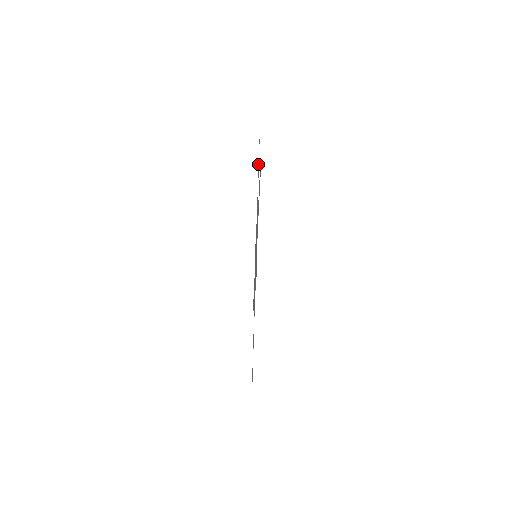
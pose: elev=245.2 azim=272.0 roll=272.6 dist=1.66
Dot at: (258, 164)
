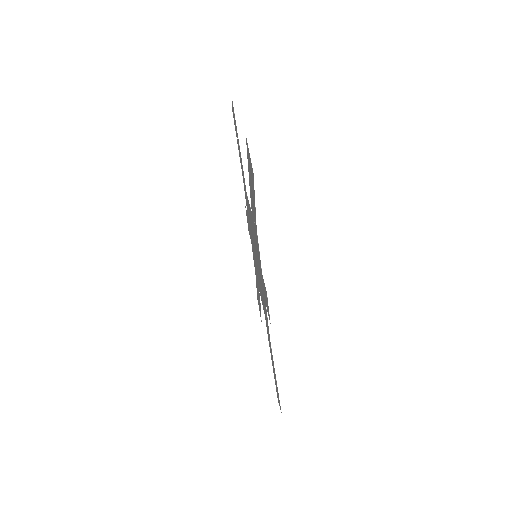
Dot at: occluded
